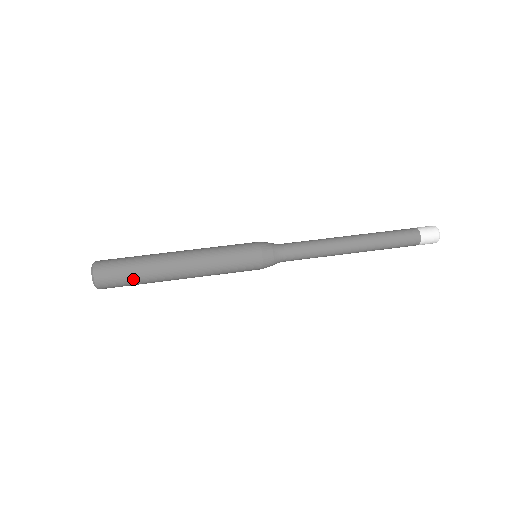
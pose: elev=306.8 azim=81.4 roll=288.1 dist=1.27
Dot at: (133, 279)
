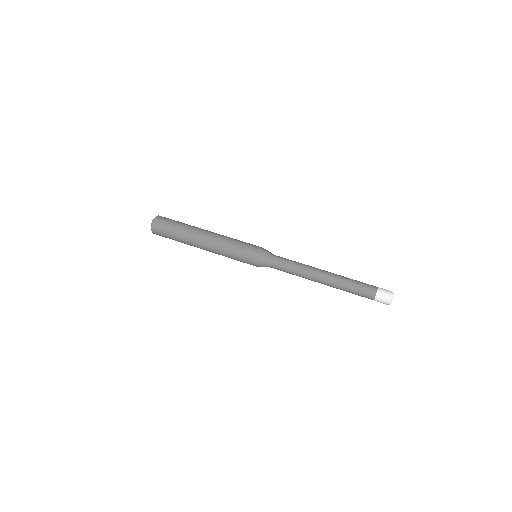
Dot at: (175, 230)
